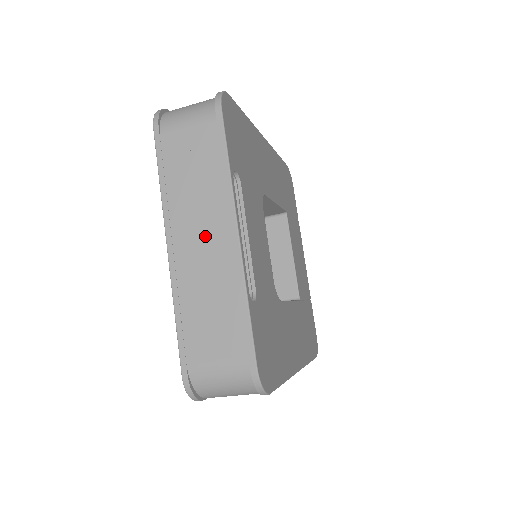
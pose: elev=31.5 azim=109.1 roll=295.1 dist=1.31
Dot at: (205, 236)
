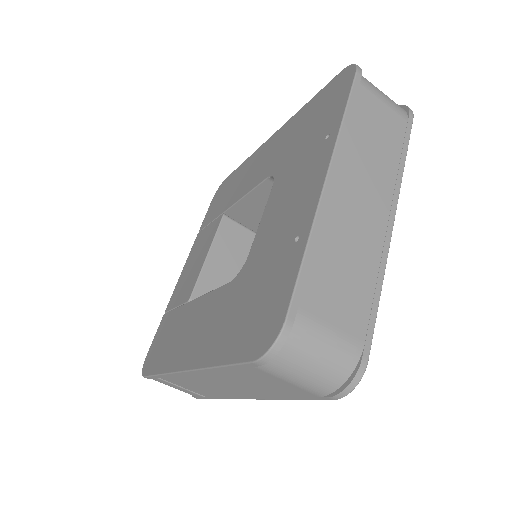
Dot at: (366, 199)
